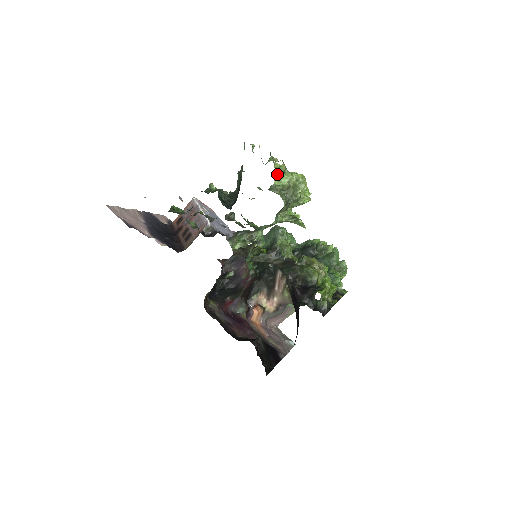
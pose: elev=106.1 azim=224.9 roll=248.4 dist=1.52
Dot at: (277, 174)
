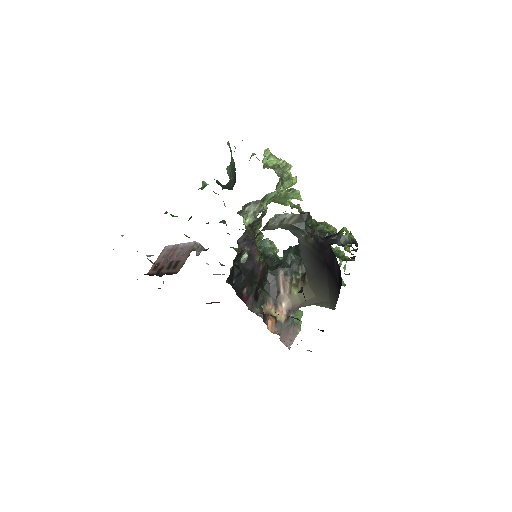
Dot at: (264, 159)
